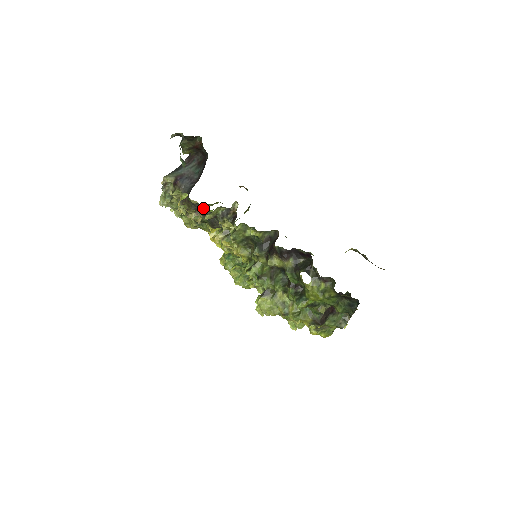
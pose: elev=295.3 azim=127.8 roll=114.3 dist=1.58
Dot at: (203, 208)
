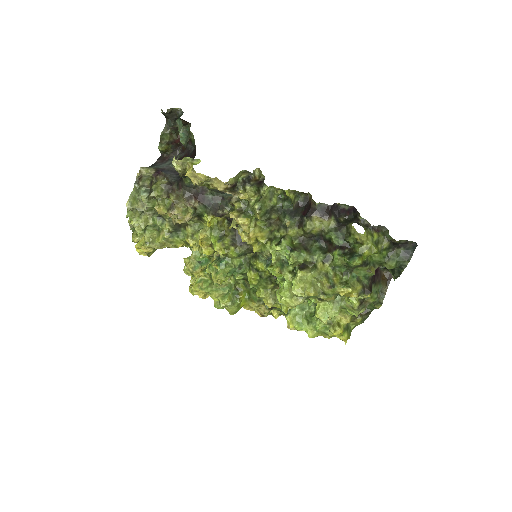
Dot at: (204, 190)
